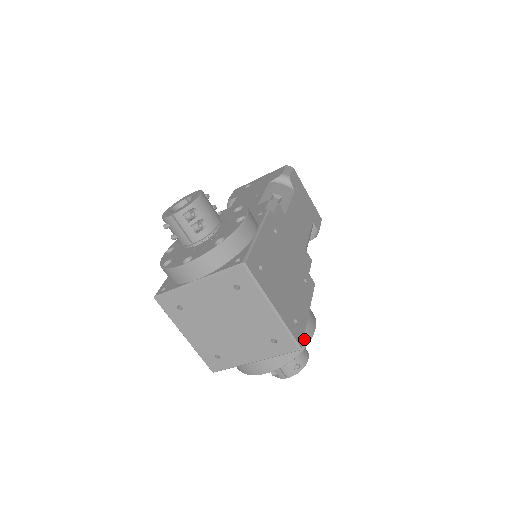
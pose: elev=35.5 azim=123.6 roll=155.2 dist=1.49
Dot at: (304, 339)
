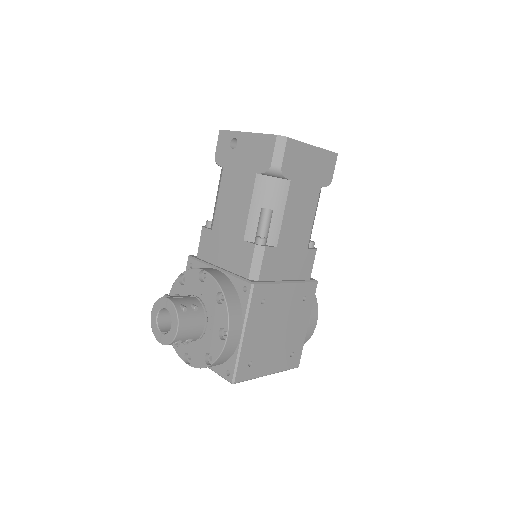
Dot at: (305, 341)
